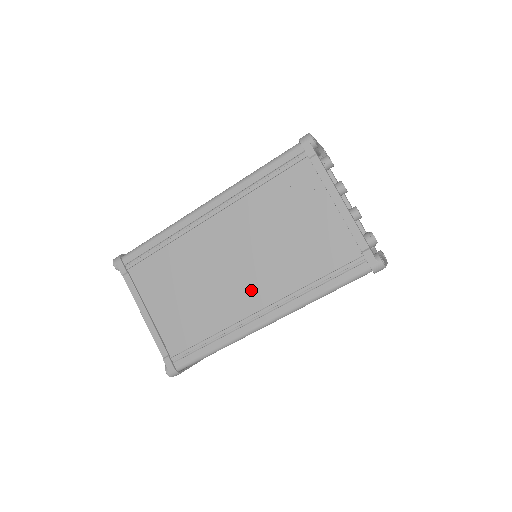
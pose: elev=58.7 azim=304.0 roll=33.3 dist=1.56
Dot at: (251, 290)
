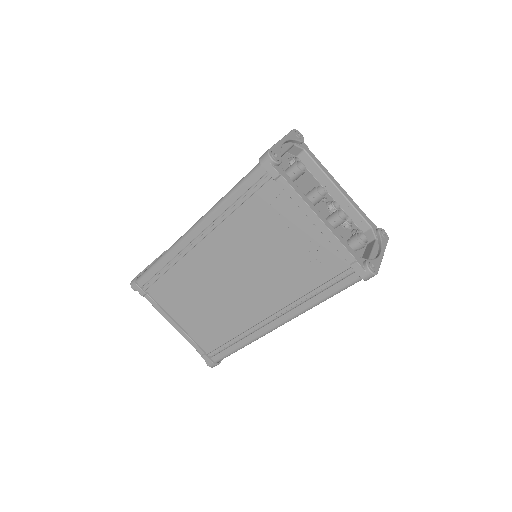
Dot at: (256, 301)
